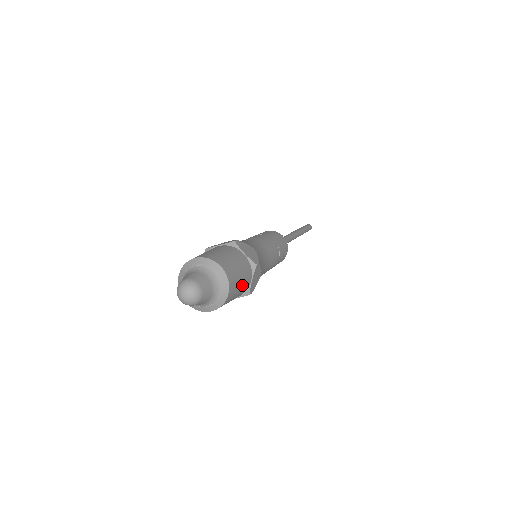
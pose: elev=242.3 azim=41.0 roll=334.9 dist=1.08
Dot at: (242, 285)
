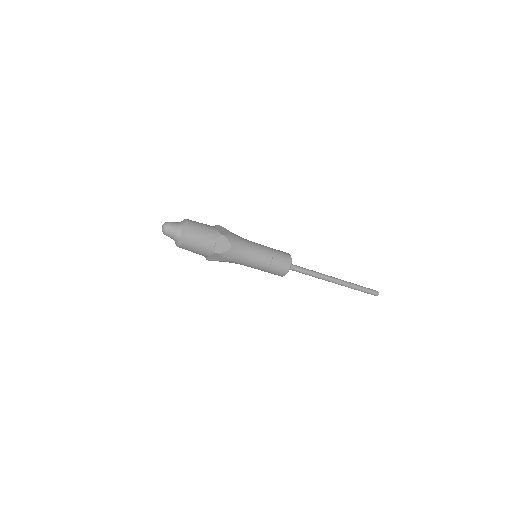
Dot at: (204, 239)
